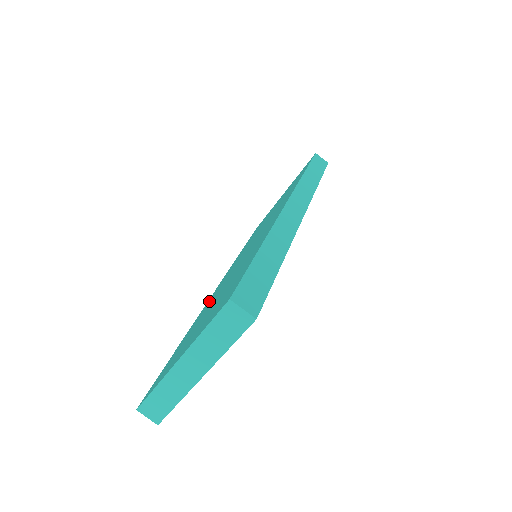
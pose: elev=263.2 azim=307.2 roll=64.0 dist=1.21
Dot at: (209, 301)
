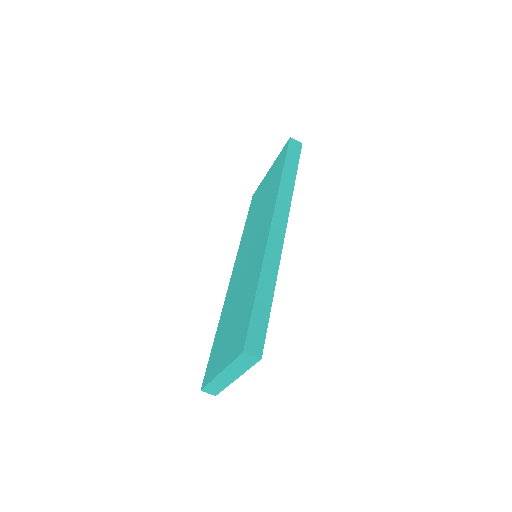
Dot at: (229, 294)
